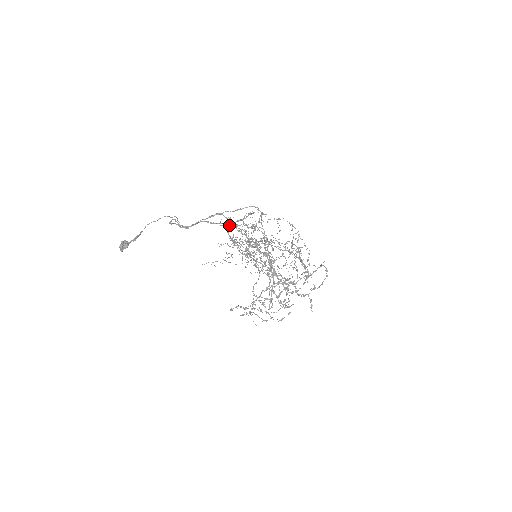
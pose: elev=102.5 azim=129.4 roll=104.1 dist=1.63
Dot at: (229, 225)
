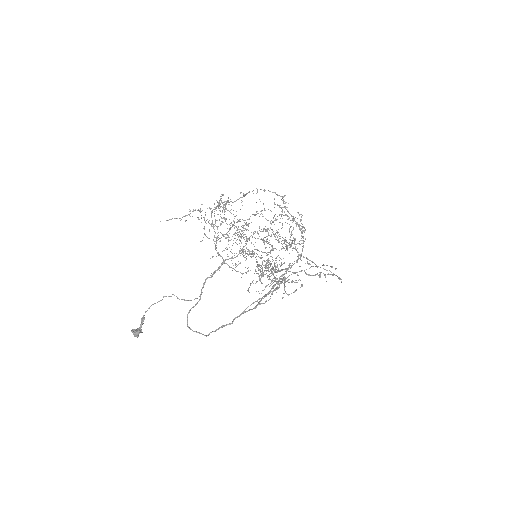
Dot at: occluded
